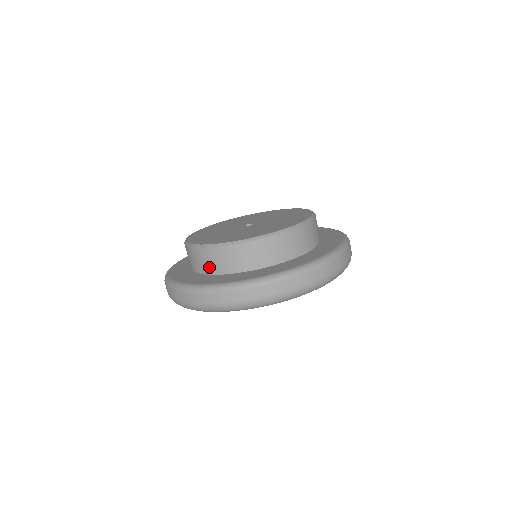
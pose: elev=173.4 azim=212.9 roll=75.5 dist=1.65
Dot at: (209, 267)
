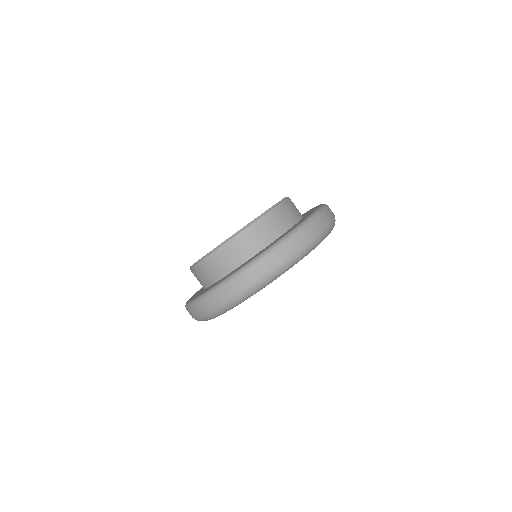
Dot at: (200, 283)
